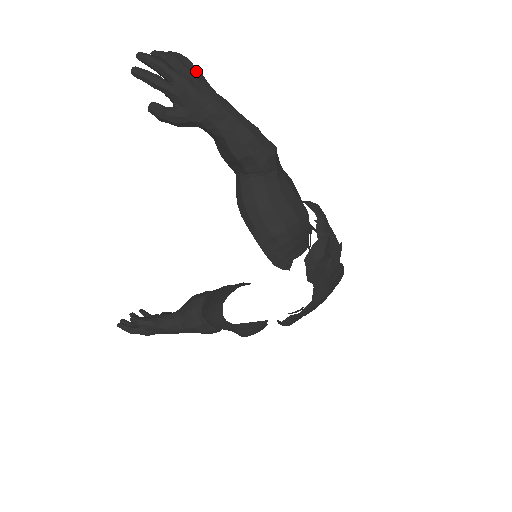
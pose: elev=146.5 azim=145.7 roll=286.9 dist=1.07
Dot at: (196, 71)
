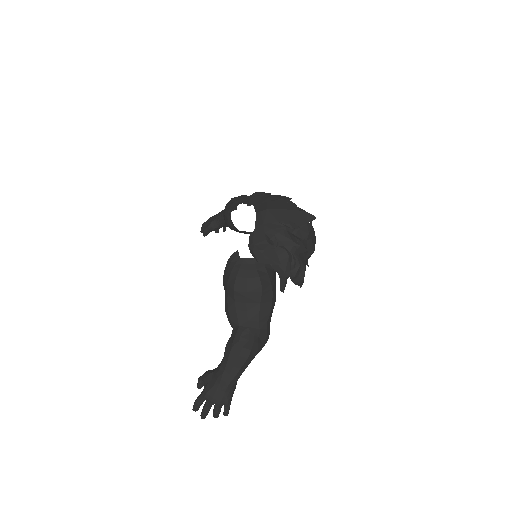
Dot at: occluded
